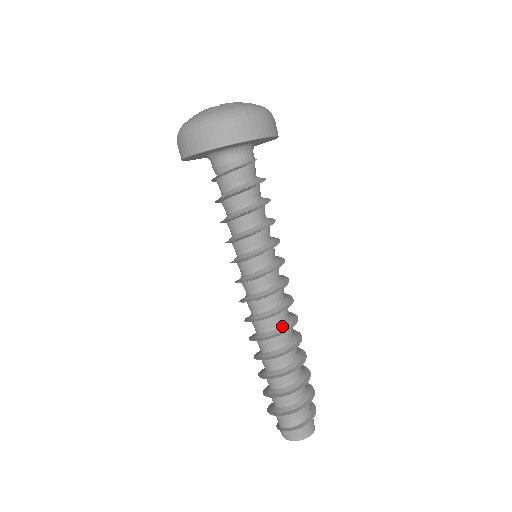
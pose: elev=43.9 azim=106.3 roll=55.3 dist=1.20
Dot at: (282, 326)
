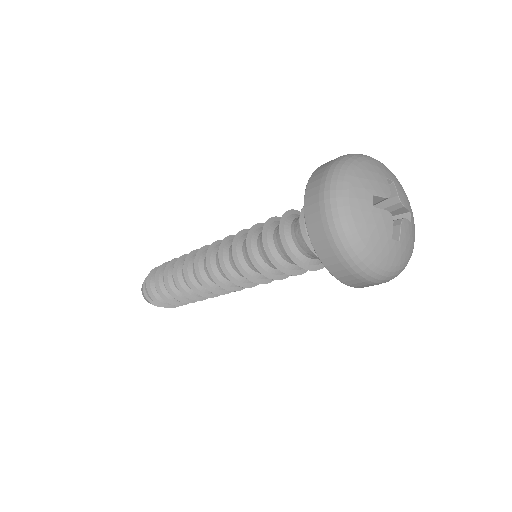
Dot at: occluded
